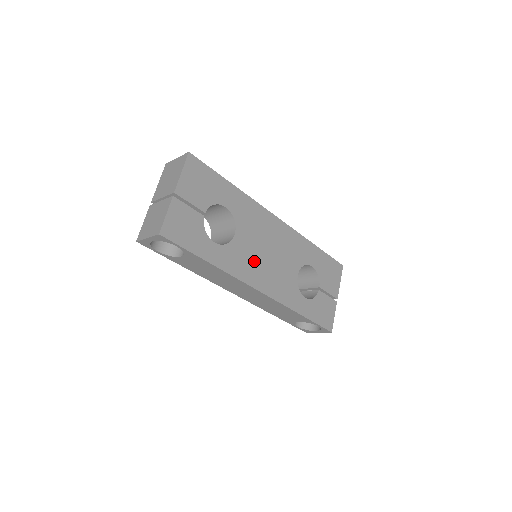
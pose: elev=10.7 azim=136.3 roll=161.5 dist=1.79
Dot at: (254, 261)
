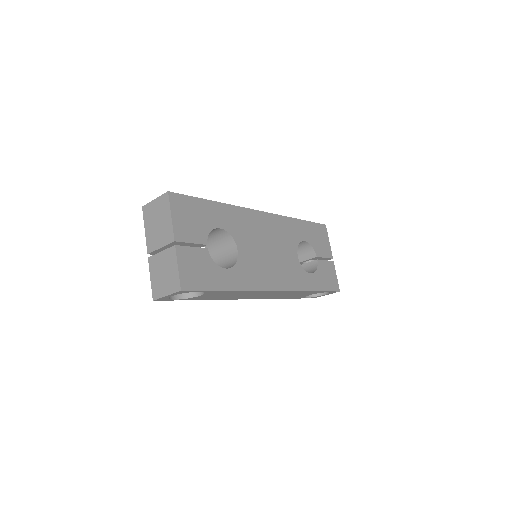
Dot at: (262, 266)
